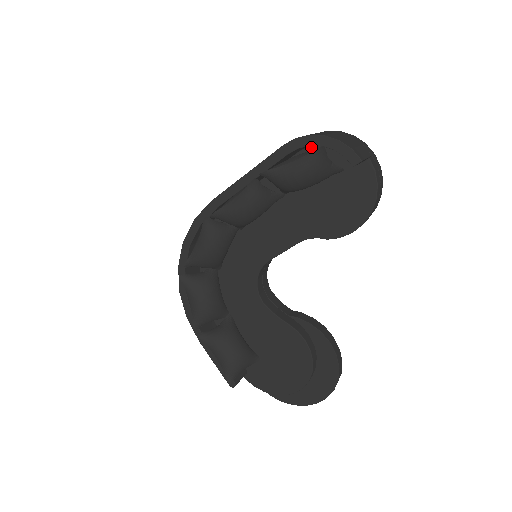
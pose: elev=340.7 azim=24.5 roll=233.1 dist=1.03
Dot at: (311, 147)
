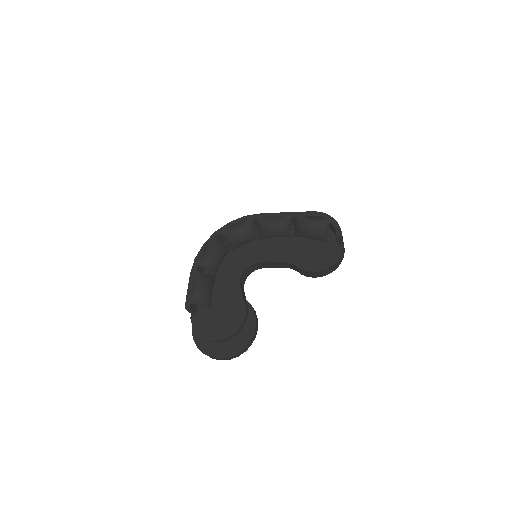
Dot at: occluded
